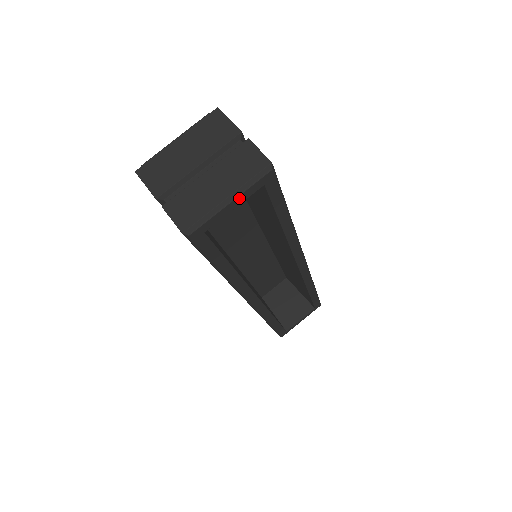
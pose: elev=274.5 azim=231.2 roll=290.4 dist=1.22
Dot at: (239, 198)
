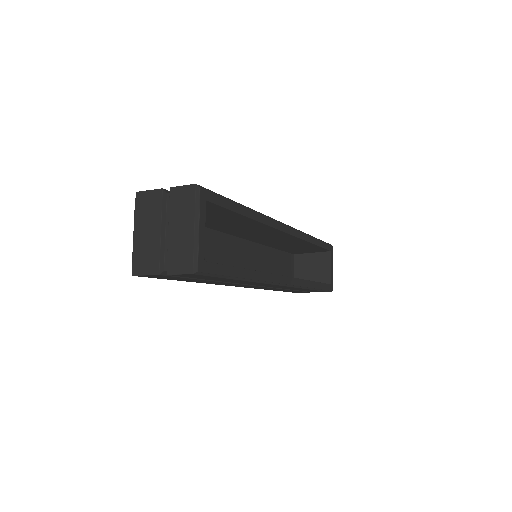
Dot at: (201, 222)
